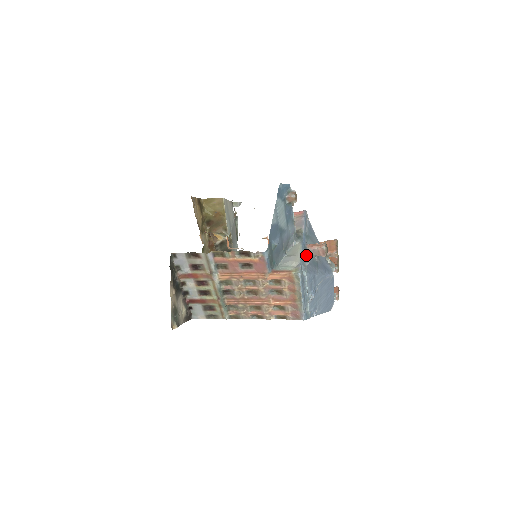
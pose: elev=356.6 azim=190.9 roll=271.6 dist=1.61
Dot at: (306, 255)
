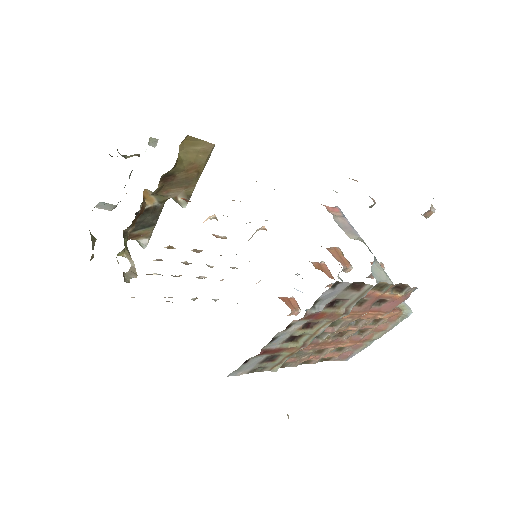
Dot at: occluded
